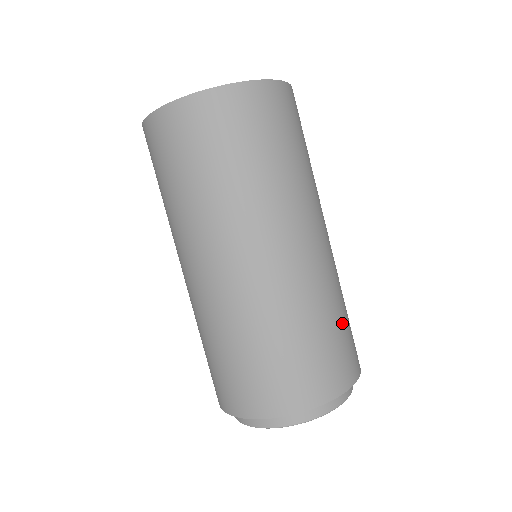
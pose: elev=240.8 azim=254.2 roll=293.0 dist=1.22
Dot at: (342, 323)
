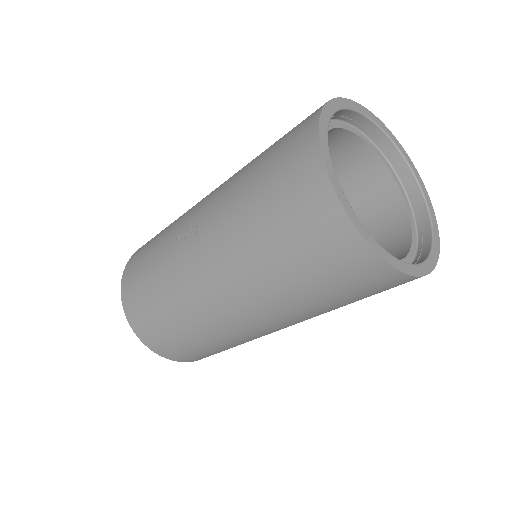
Dot at: occluded
